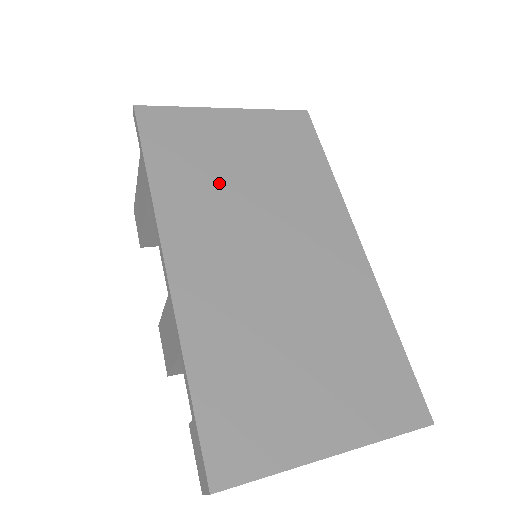
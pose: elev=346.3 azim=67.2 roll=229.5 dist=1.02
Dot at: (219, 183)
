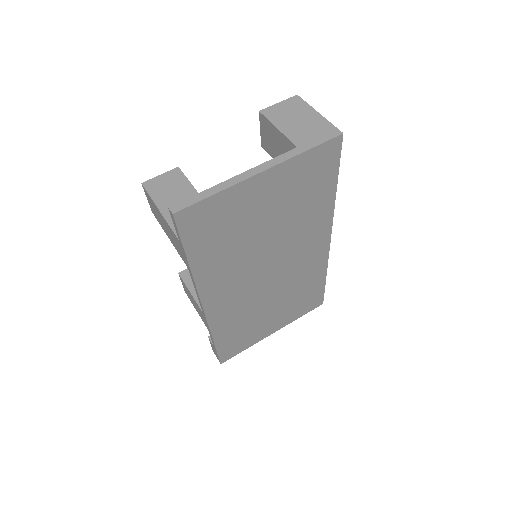
Dot at: (243, 246)
